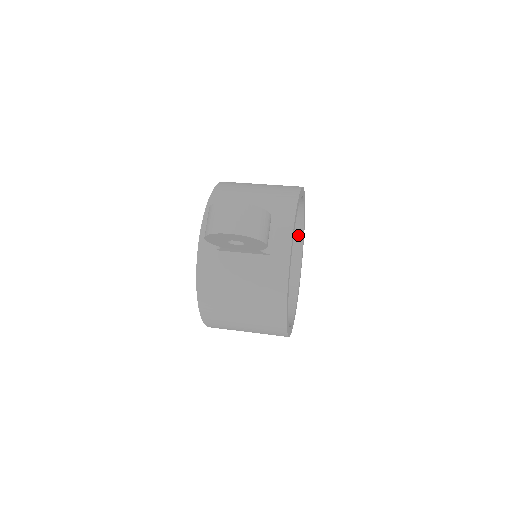
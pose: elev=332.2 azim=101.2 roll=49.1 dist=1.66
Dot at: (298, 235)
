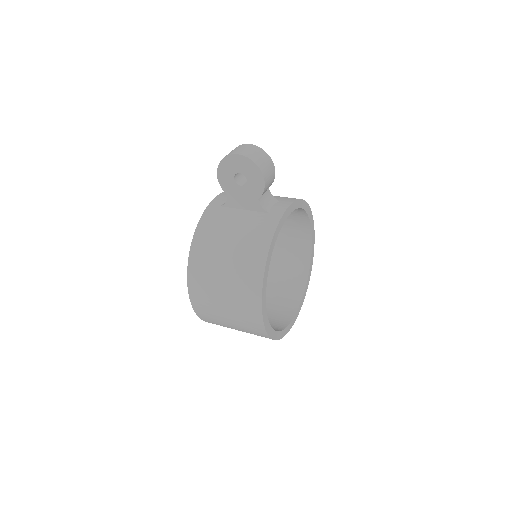
Dot at: (302, 282)
